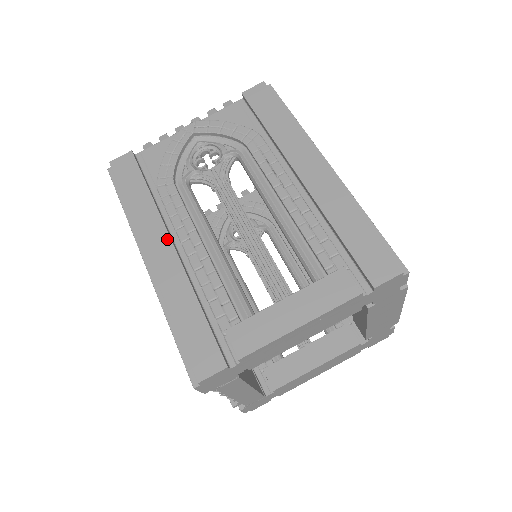
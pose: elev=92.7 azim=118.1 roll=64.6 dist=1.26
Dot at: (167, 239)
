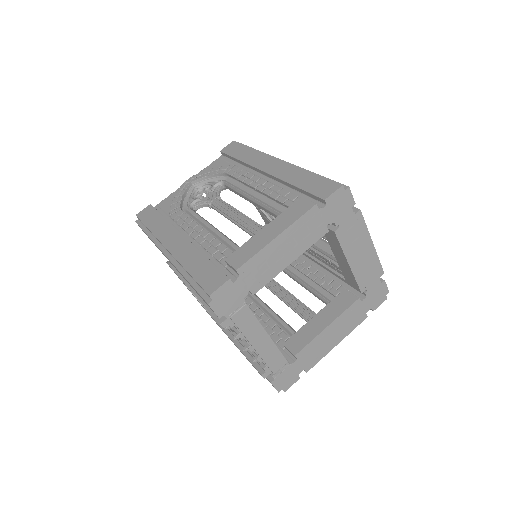
Dot at: (179, 234)
